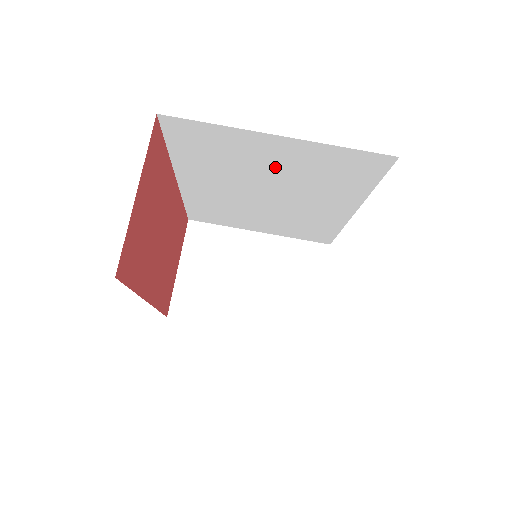
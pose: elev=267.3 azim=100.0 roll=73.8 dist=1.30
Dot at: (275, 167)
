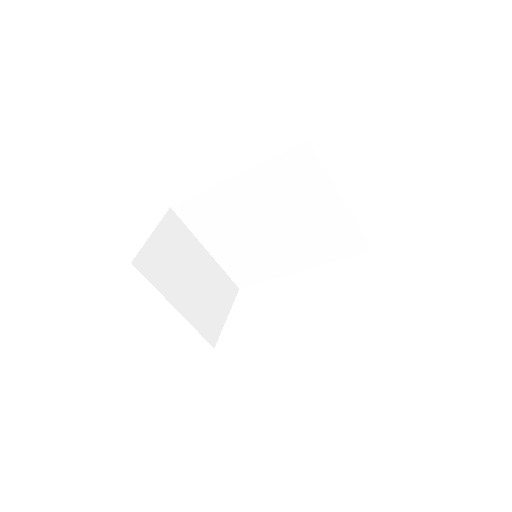
Dot at: (309, 213)
